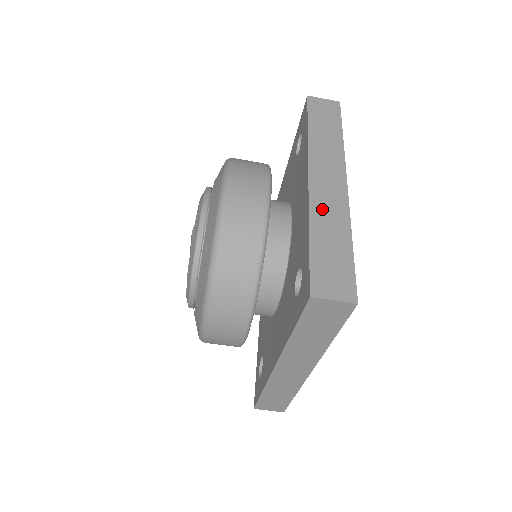
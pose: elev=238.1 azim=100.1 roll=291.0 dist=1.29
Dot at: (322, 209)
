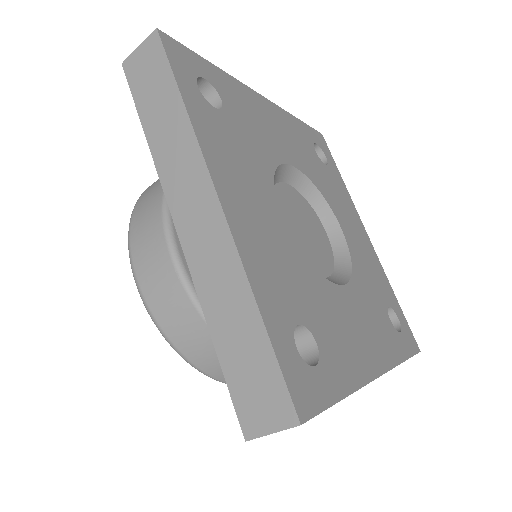
Dot at: (208, 278)
